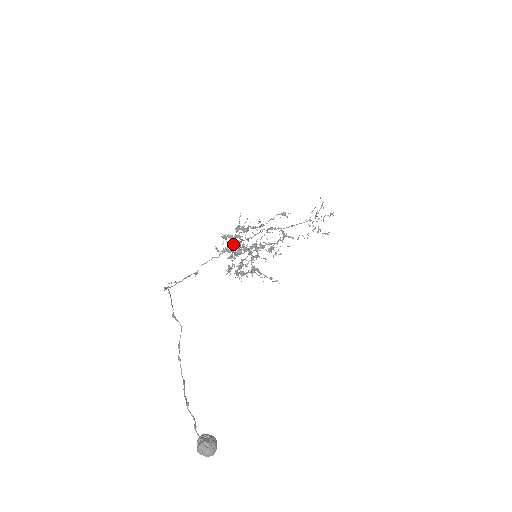
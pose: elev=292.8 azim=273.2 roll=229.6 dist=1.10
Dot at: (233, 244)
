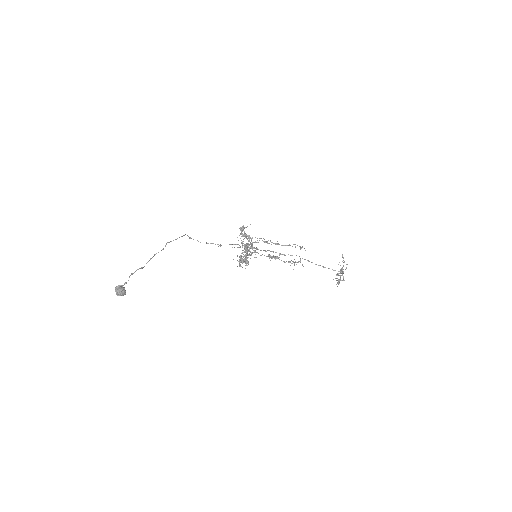
Dot at: (251, 243)
